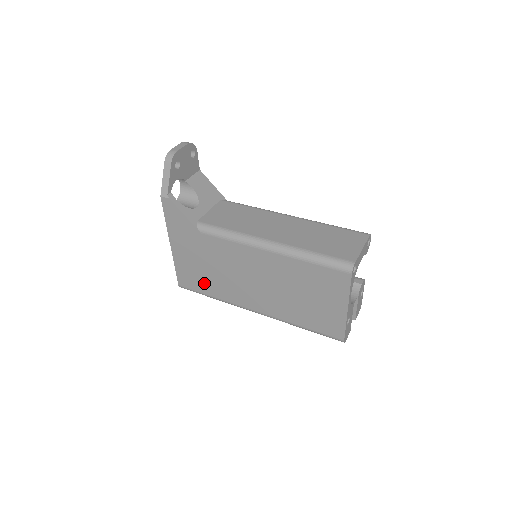
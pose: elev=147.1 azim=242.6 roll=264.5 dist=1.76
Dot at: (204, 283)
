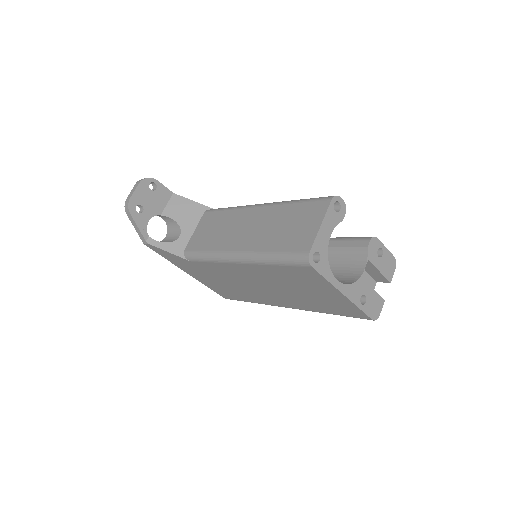
Dot at: (235, 294)
